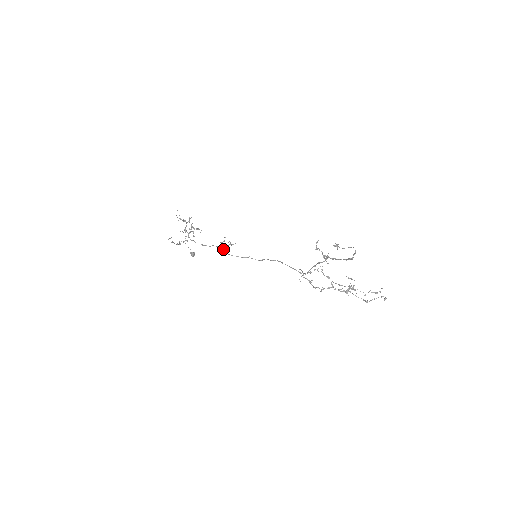
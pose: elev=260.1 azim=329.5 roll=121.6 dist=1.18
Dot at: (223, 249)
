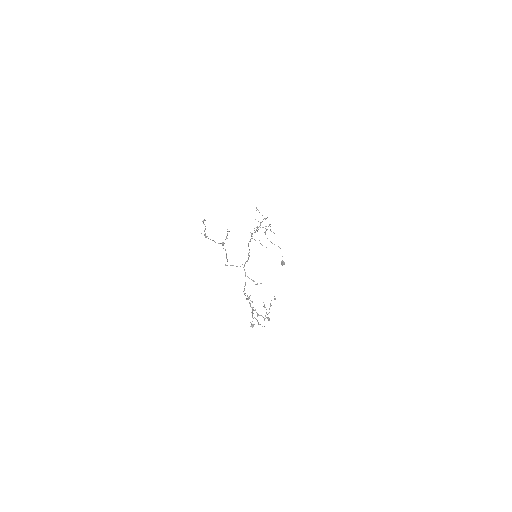
Dot at: occluded
